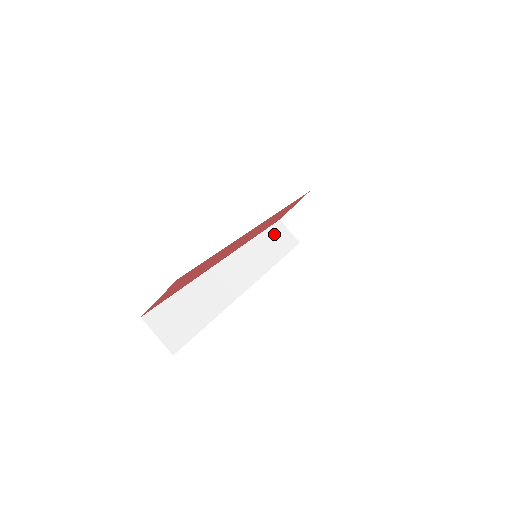
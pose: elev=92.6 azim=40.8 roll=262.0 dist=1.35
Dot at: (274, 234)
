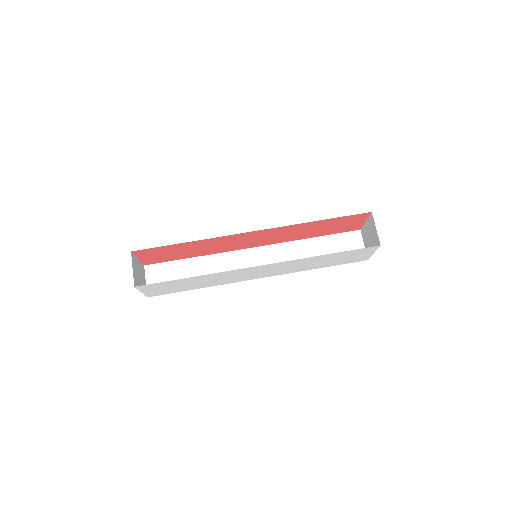
Dot at: (336, 242)
